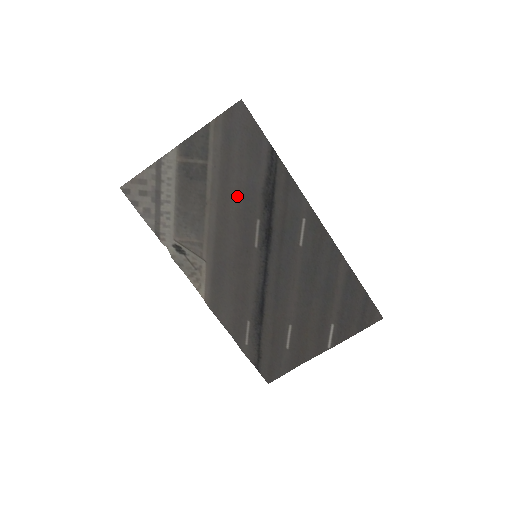
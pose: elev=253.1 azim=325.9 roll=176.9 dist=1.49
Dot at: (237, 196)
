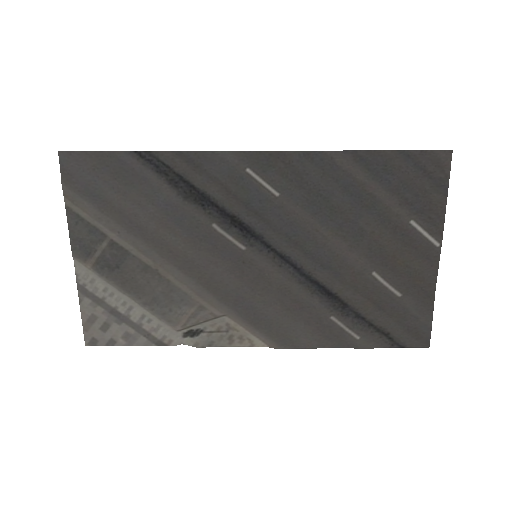
Dot at: (168, 231)
